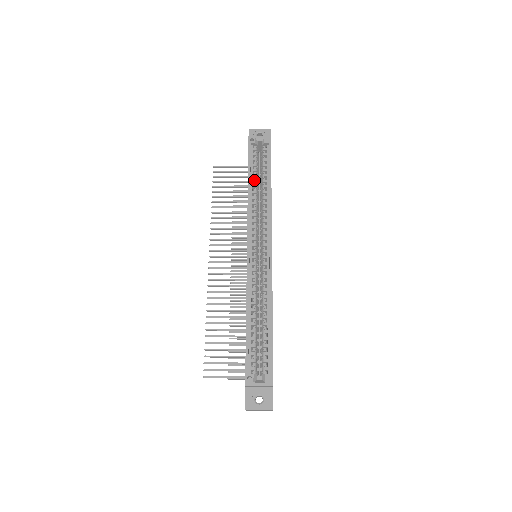
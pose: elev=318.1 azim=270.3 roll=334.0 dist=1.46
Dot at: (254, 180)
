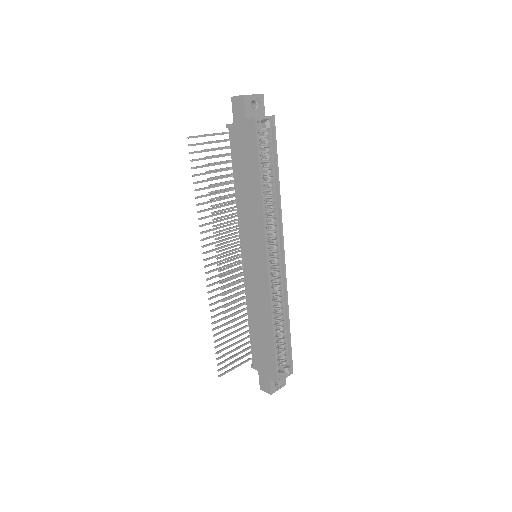
Dot at: (263, 179)
